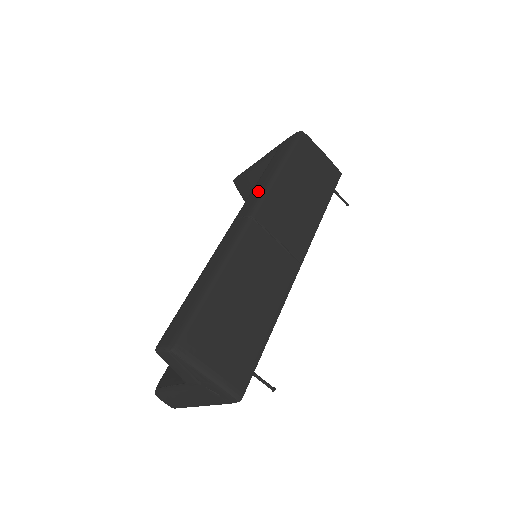
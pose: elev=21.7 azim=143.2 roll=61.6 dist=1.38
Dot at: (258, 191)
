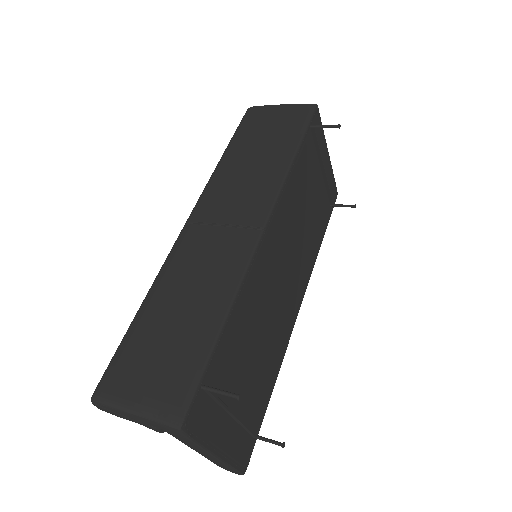
Dot at: occluded
